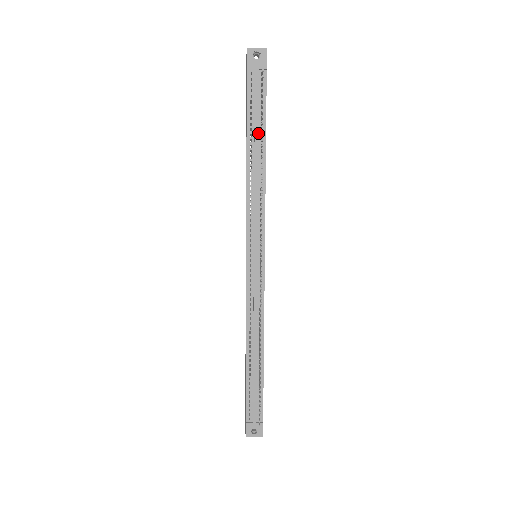
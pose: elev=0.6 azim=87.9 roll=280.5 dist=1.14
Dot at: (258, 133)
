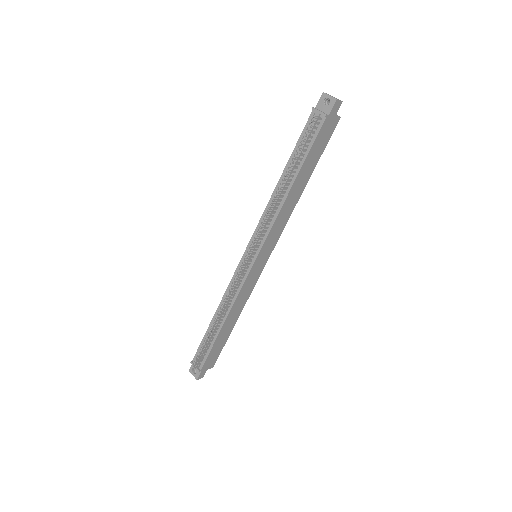
Dot at: (296, 165)
